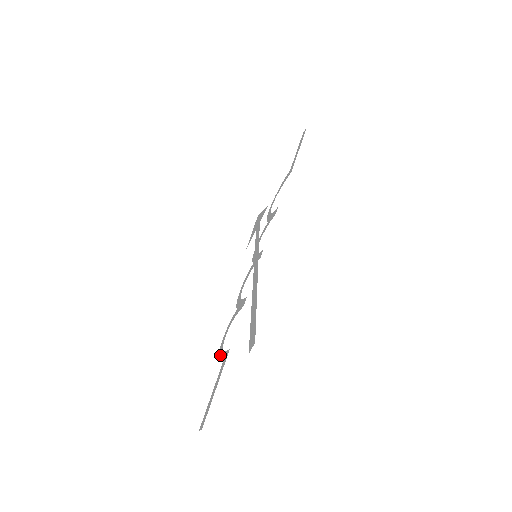
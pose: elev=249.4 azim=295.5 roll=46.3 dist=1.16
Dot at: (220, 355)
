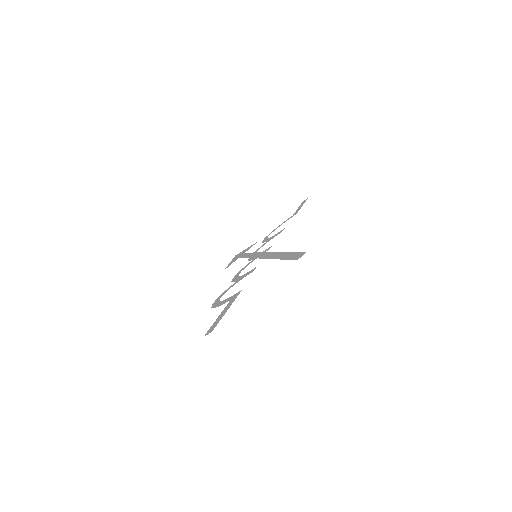
Dot at: (218, 304)
